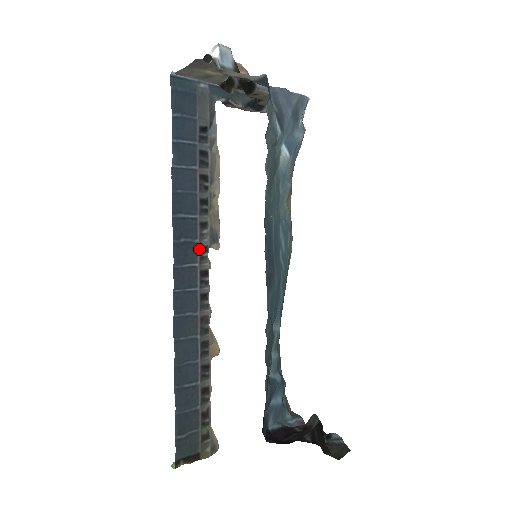
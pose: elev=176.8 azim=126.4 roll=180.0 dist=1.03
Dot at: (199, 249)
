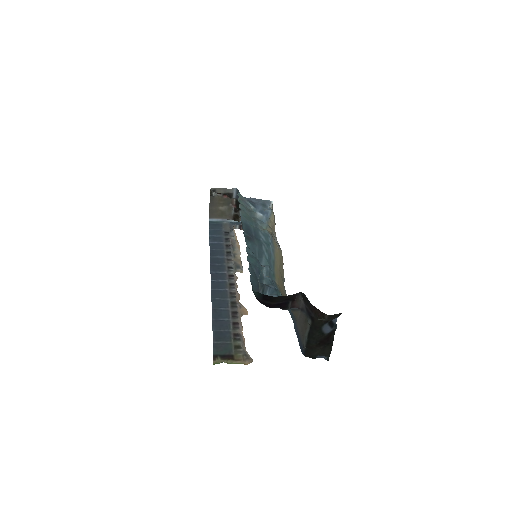
Dot at: (227, 267)
